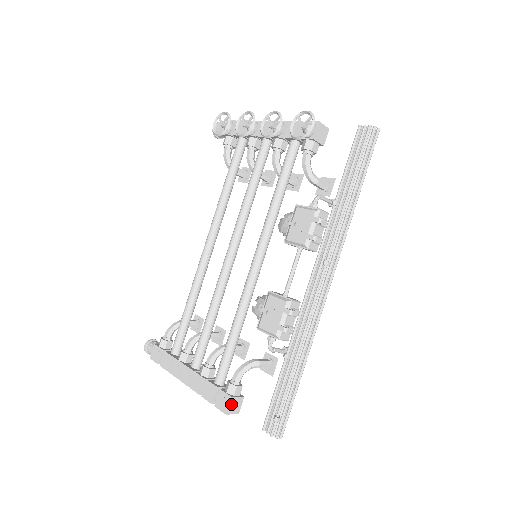
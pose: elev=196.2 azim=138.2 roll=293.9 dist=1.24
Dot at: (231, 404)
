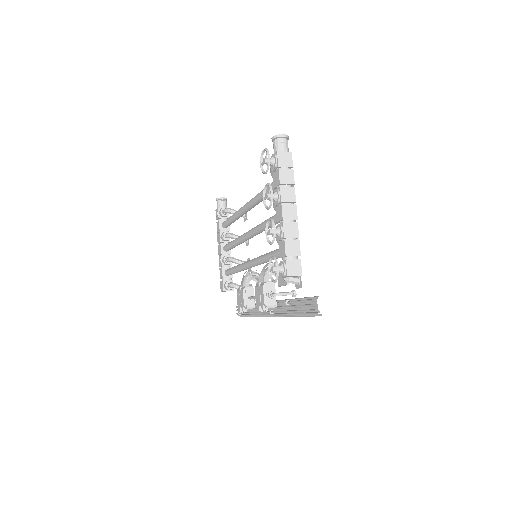
Dot at: occluded
